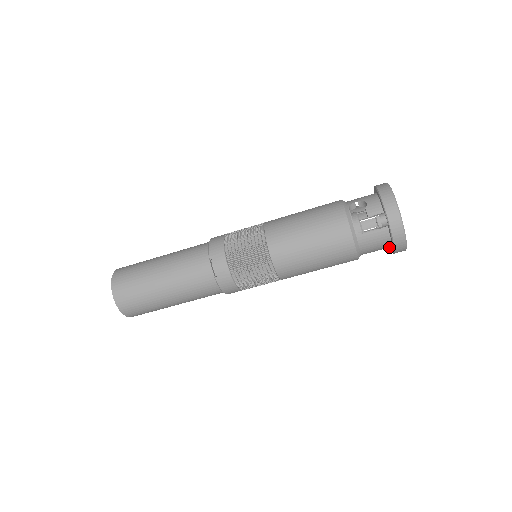
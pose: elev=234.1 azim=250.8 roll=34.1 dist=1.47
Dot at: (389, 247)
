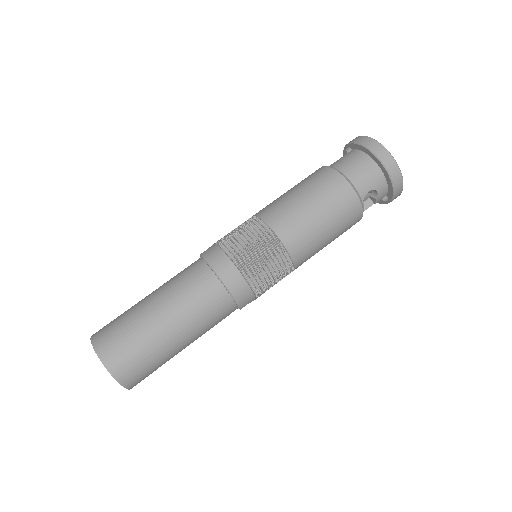
Dot at: (388, 178)
